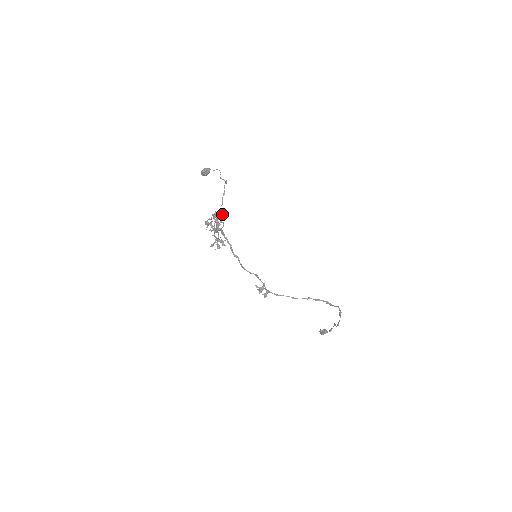
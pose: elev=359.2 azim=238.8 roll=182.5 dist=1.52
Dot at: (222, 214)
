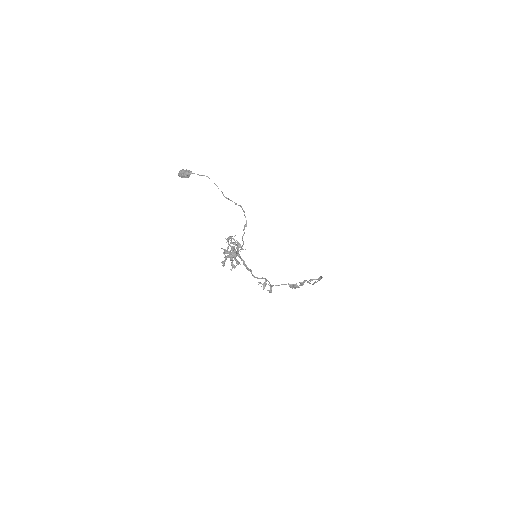
Dot at: (243, 242)
